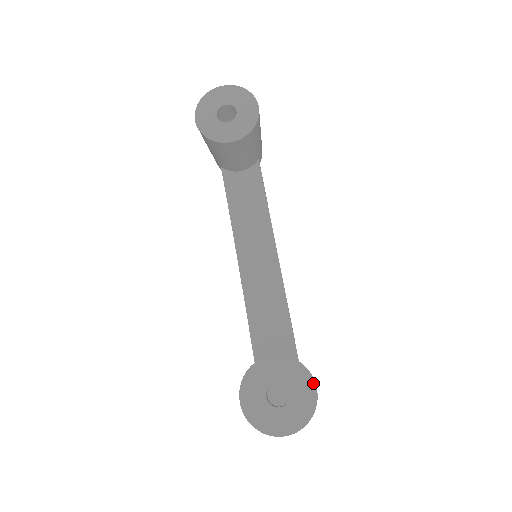
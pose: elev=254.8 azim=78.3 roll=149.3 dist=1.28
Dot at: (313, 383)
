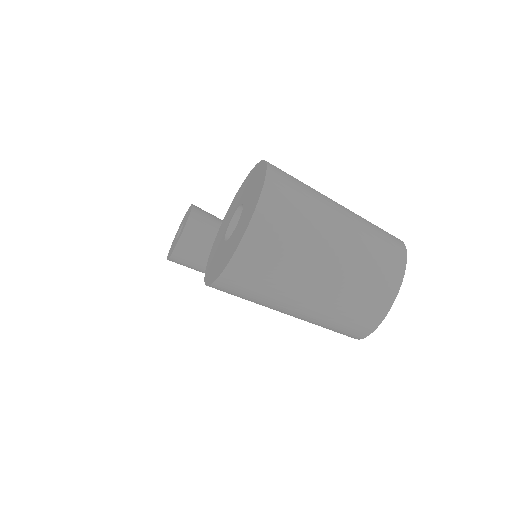
Dot at: (256, 166)
